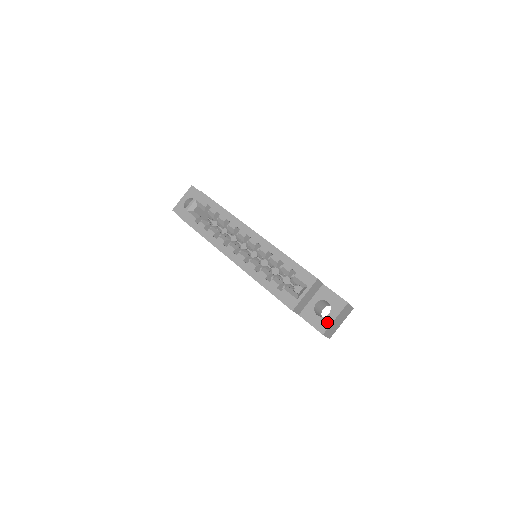
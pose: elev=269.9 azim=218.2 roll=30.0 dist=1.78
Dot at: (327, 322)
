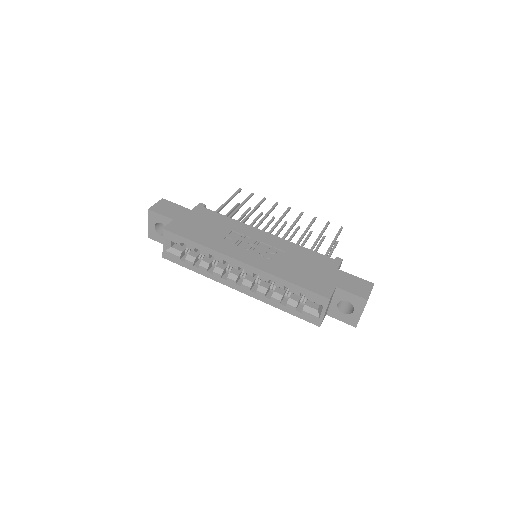
Dot at: (355, 318)
